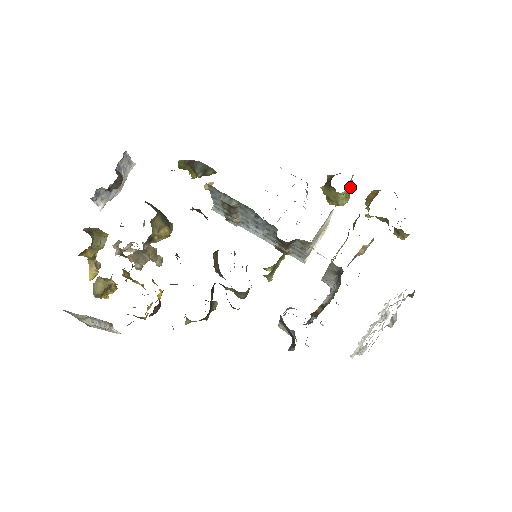
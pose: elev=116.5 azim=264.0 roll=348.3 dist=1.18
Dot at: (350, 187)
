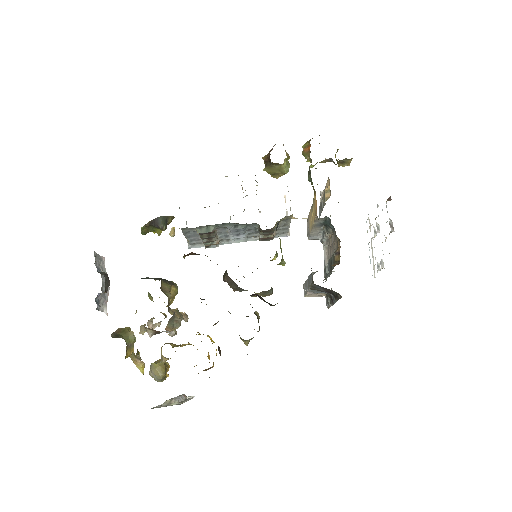
Dot at: (286, 154)
